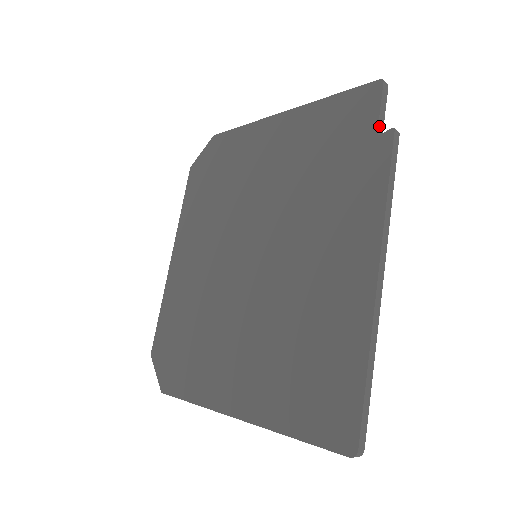
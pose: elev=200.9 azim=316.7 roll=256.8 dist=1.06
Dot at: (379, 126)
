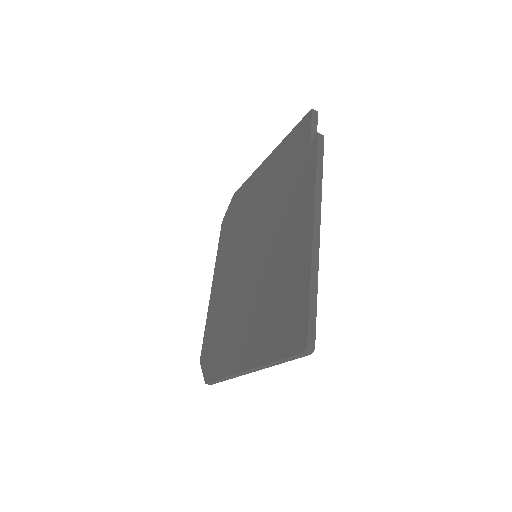
Dot at: (312, 136)
